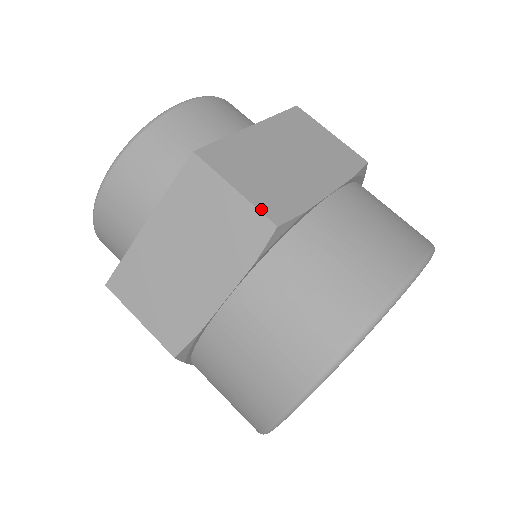
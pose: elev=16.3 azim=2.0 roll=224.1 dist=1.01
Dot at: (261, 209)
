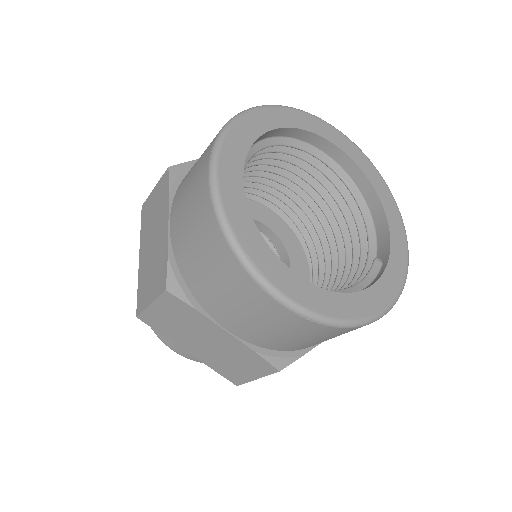
Dot at: (164, 175)
